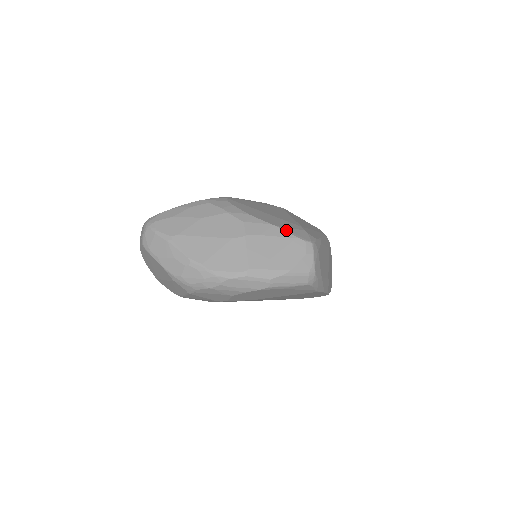
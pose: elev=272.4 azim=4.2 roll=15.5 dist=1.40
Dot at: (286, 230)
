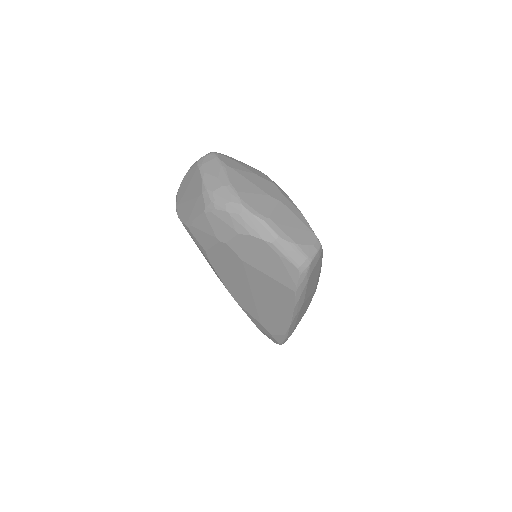
Dot at: (308, 223)
